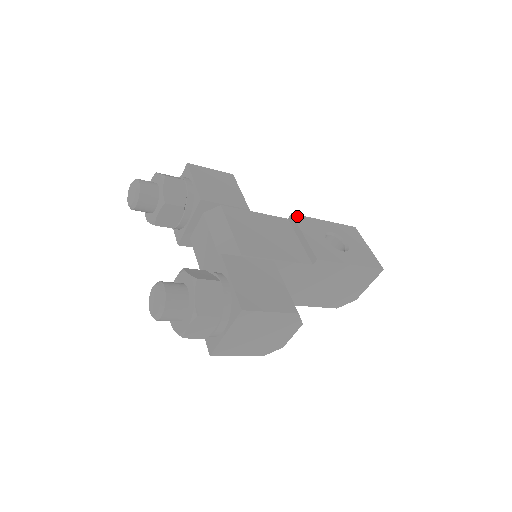
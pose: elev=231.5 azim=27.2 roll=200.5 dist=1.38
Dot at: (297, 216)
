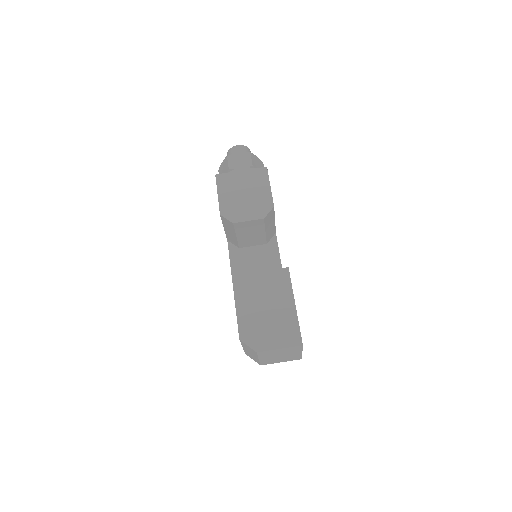
Dot at: occluded
